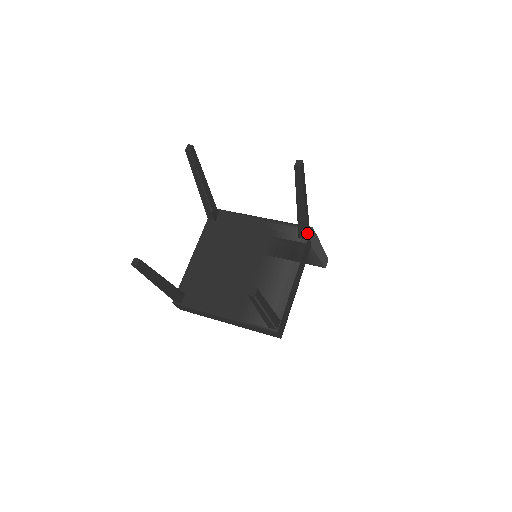
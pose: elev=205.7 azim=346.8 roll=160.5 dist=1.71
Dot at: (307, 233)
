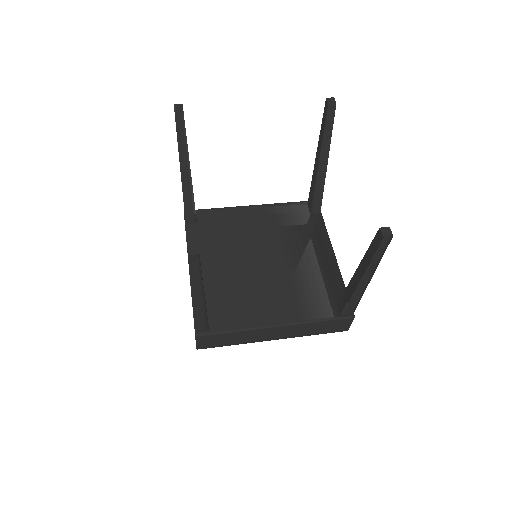
Dot at: (320, 204)
